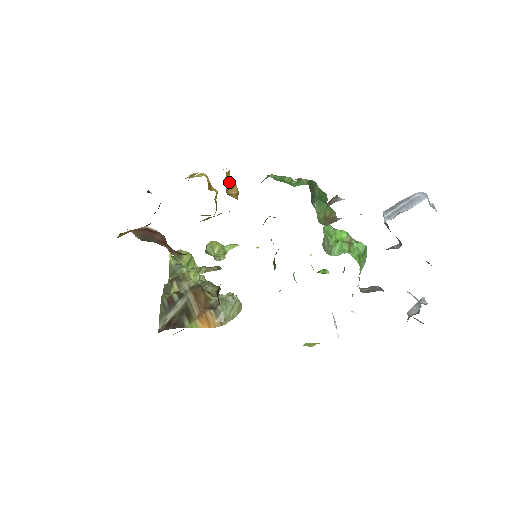
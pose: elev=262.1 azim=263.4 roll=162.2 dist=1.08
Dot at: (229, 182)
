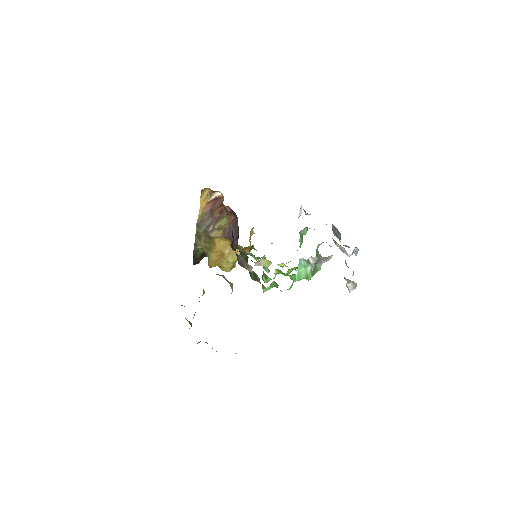
Dot at: occluded
